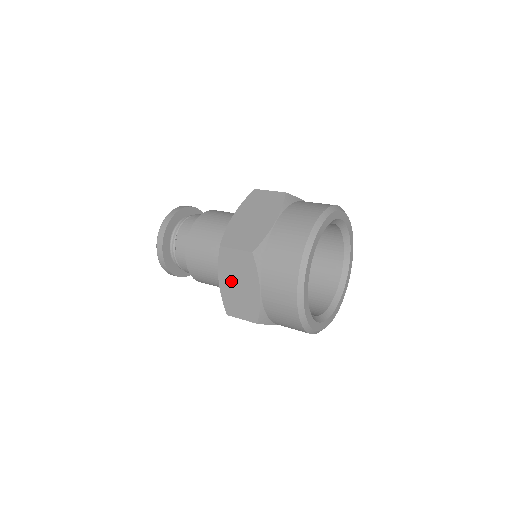
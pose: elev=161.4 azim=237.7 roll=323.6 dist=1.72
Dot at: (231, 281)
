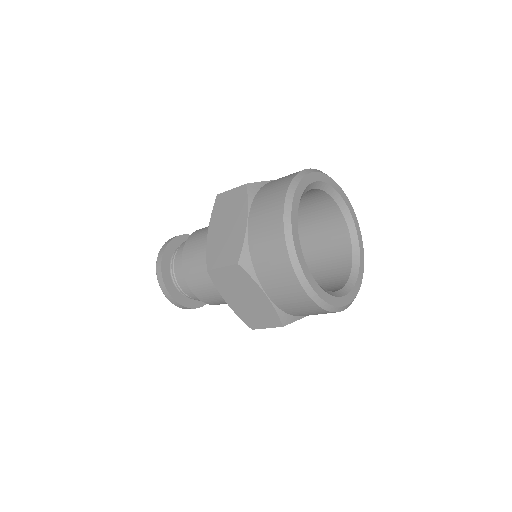
Dot at: (220, 226)
